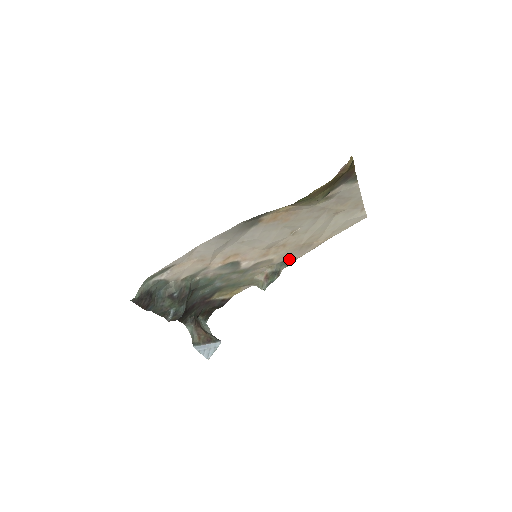
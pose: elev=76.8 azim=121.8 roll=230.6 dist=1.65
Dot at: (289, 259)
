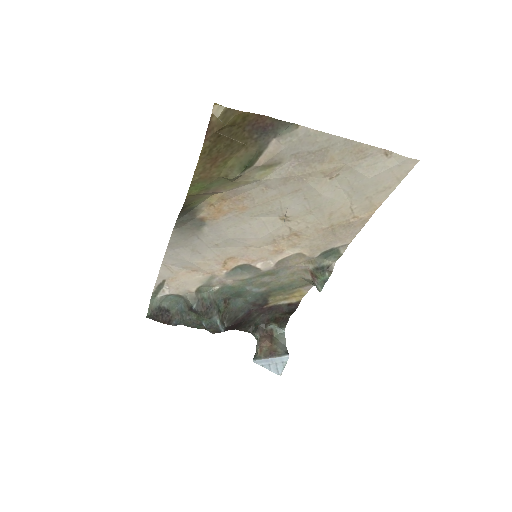
Dot at: (332, 248)
